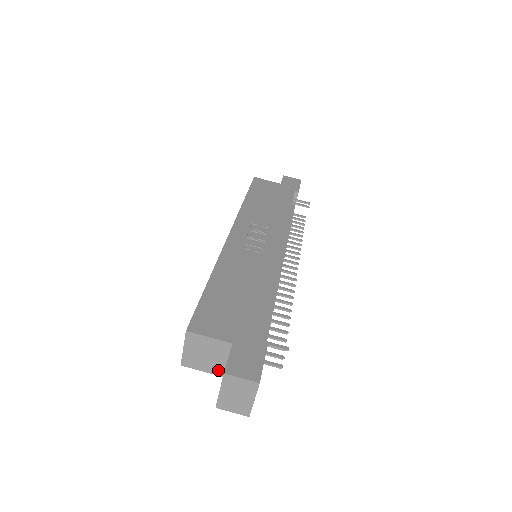
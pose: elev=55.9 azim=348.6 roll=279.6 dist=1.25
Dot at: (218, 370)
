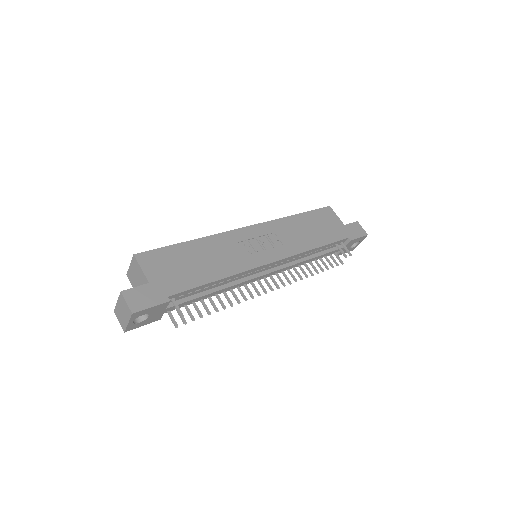
Dot at: occluded
